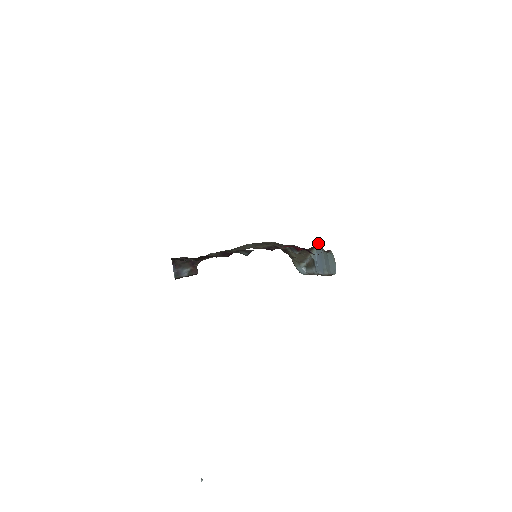
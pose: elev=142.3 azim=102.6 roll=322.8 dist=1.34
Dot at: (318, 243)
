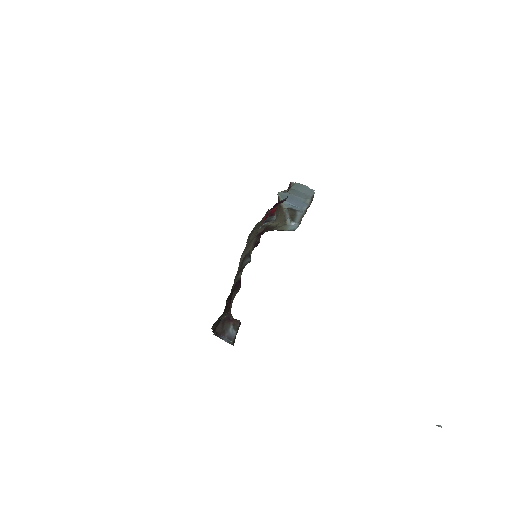
Dot at: occluded
